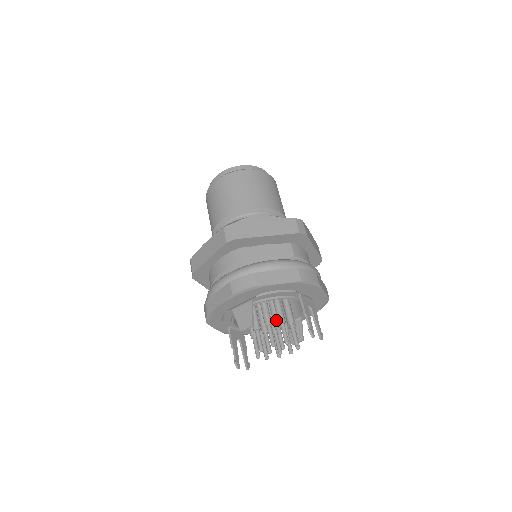
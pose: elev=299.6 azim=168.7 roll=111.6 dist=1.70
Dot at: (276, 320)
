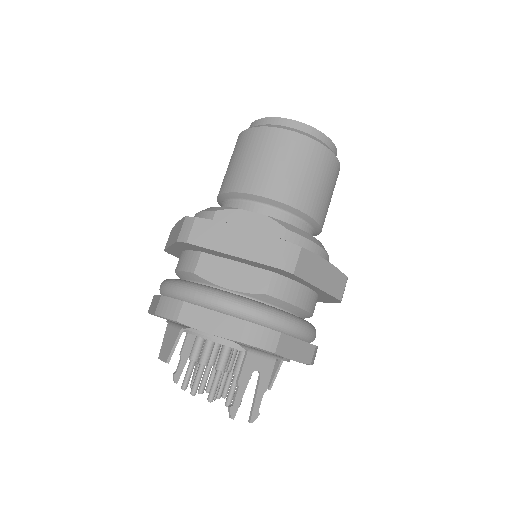
Dot at: occluded
